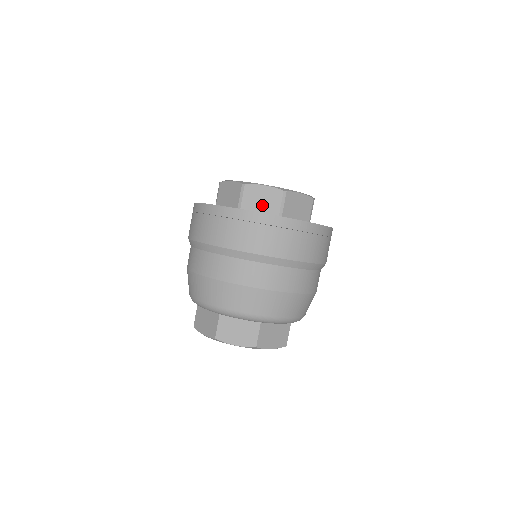
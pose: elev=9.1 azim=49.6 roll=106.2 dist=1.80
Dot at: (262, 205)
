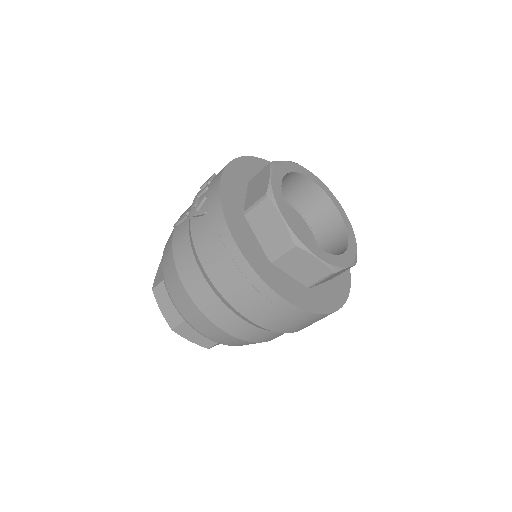
Dot at: occluded
